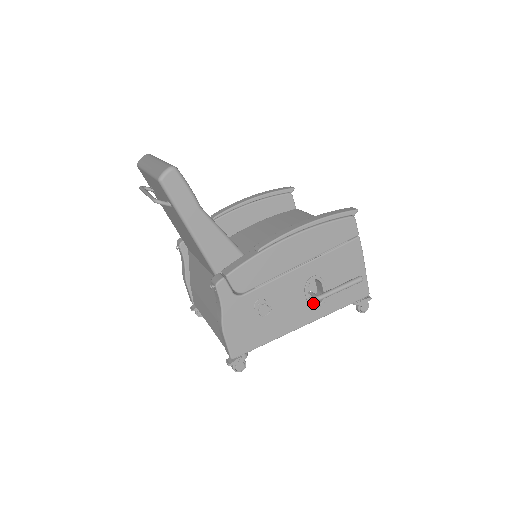
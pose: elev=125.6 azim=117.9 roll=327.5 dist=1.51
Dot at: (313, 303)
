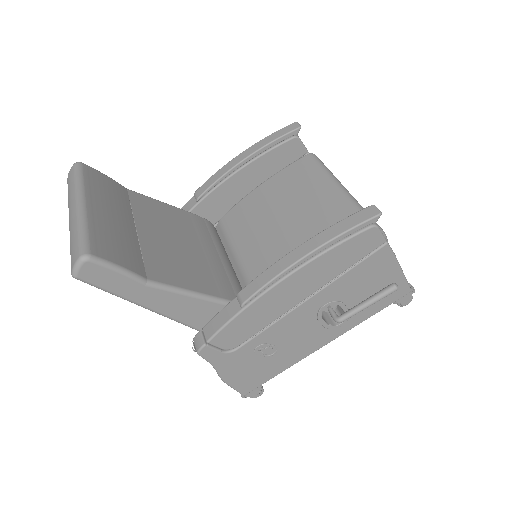
Dot at: (332, 324)
